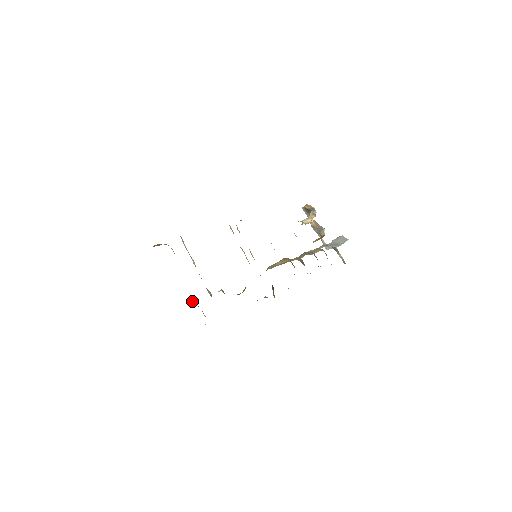
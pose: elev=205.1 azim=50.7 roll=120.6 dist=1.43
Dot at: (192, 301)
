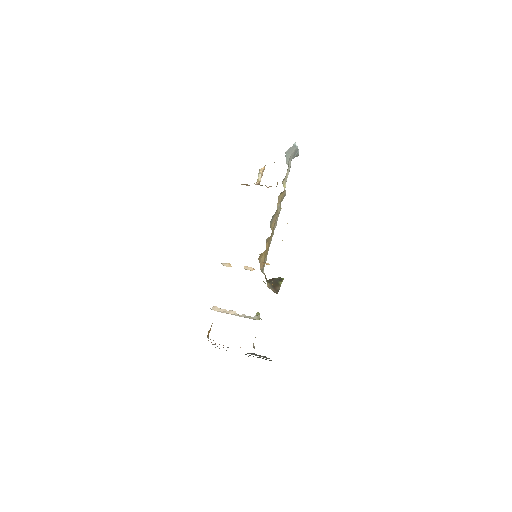
Dot at: occluded
